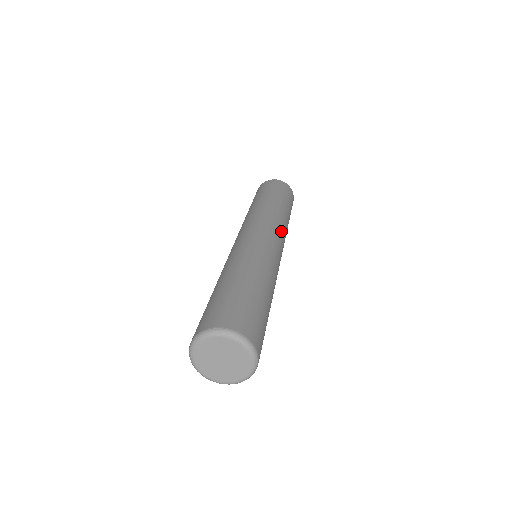
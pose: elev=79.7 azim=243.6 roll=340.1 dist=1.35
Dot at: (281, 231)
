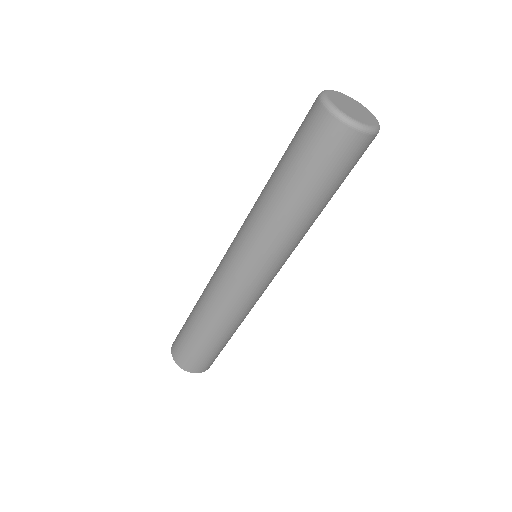
Dot at: occluded
